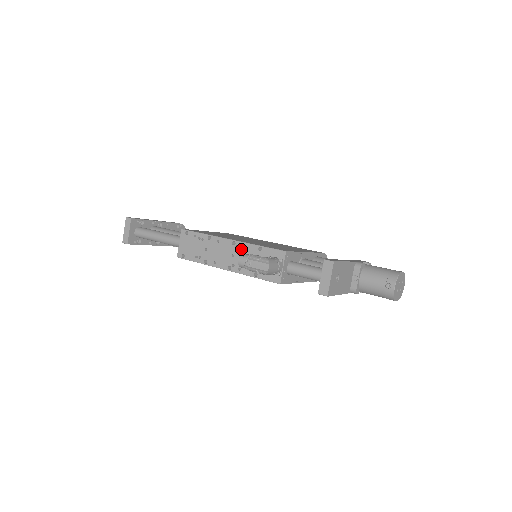
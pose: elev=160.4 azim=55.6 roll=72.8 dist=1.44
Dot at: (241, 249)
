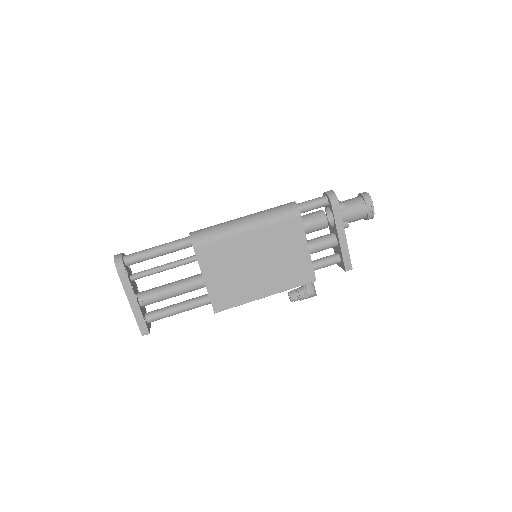
Dot at: occluded
